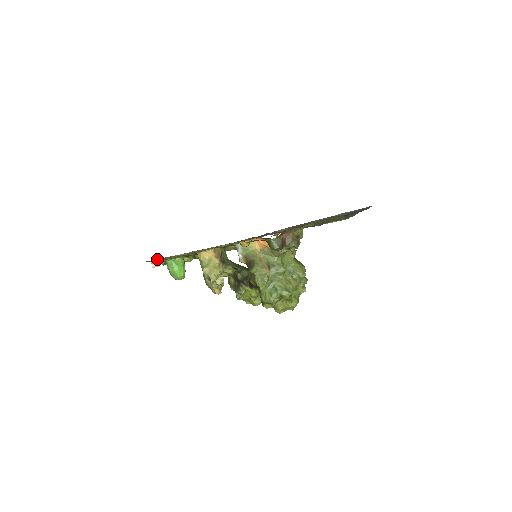
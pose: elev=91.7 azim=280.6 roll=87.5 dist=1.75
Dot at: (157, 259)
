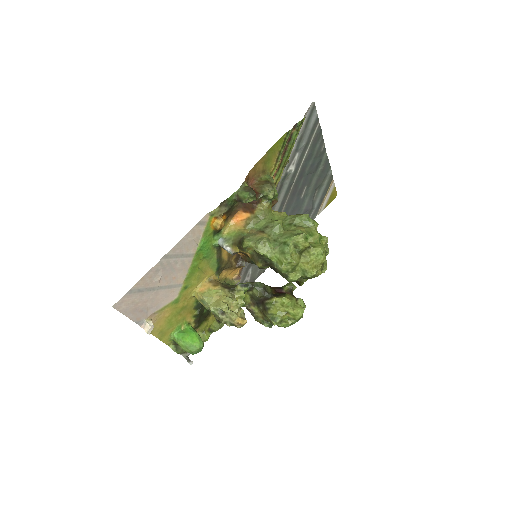
Dot at: (136, 302)
